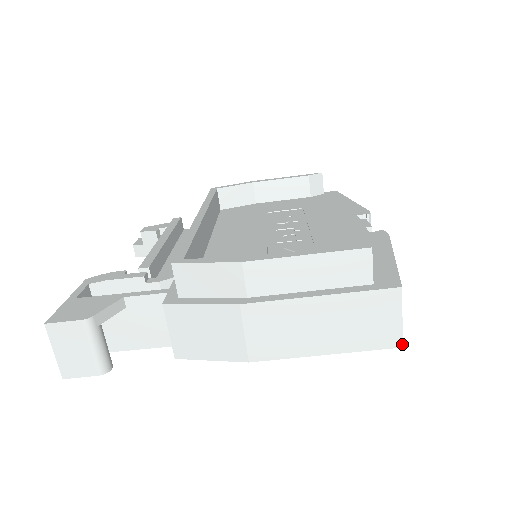
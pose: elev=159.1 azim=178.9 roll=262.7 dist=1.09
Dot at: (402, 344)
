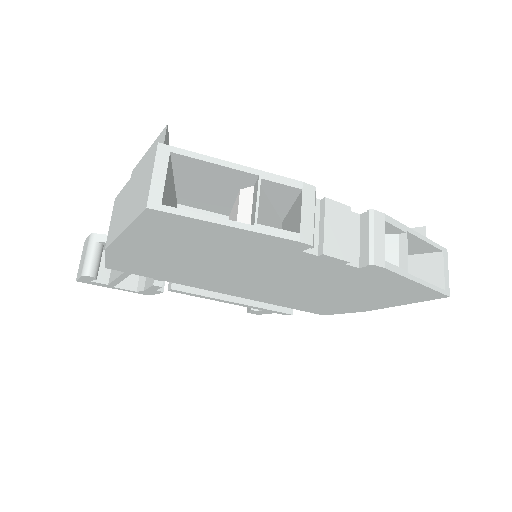
Dot at: (147, 204)
